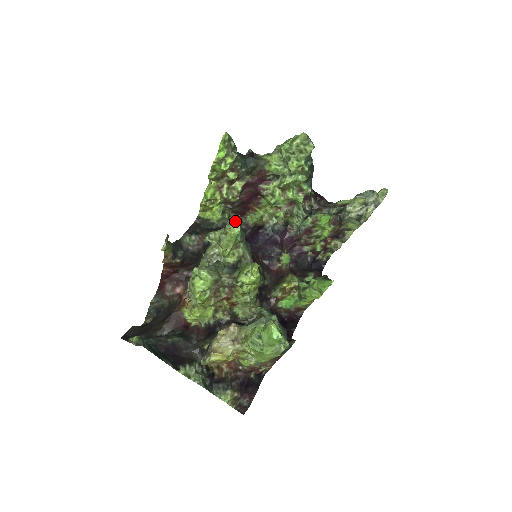
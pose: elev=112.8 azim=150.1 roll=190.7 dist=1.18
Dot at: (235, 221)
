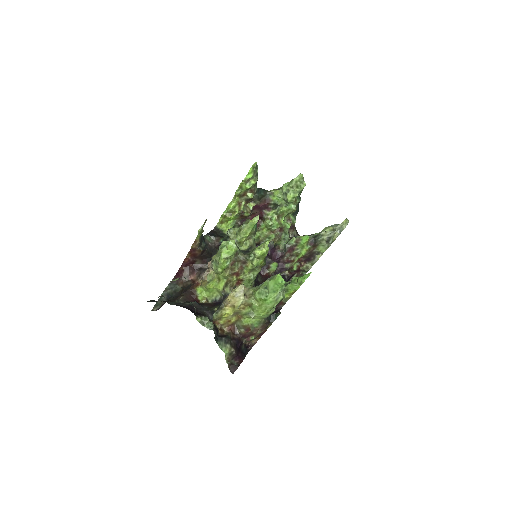
Dot at: occluded
